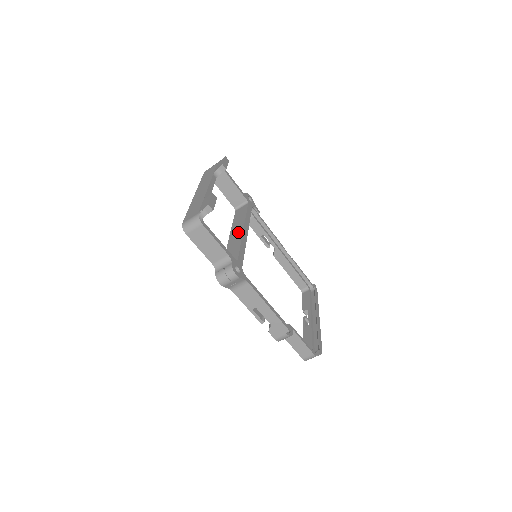
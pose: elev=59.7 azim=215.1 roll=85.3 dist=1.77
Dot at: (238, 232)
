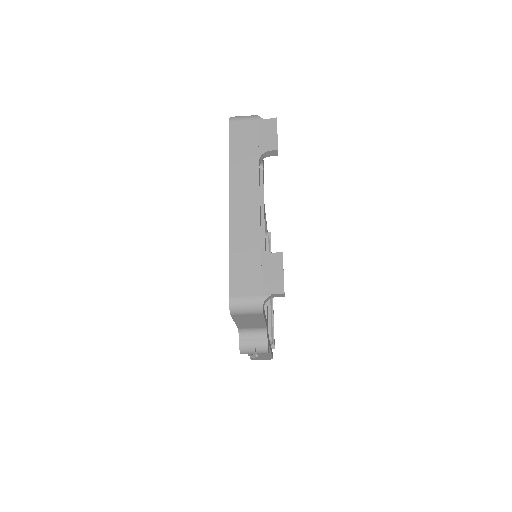
Dot at: occluded
